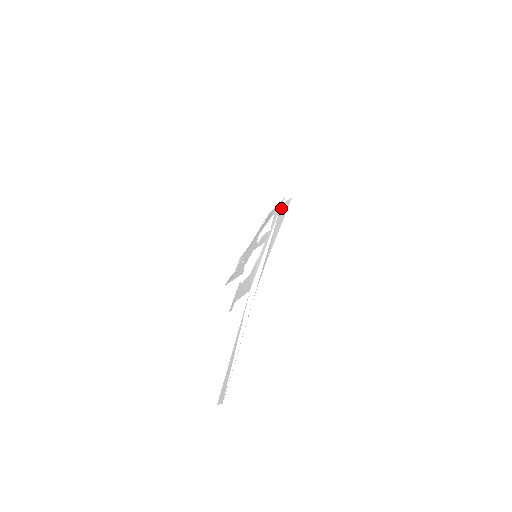
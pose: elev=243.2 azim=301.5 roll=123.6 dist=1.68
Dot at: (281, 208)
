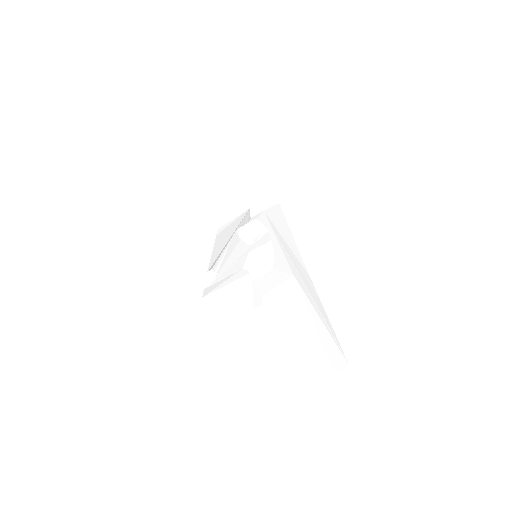
Dot at: (268, 213)
